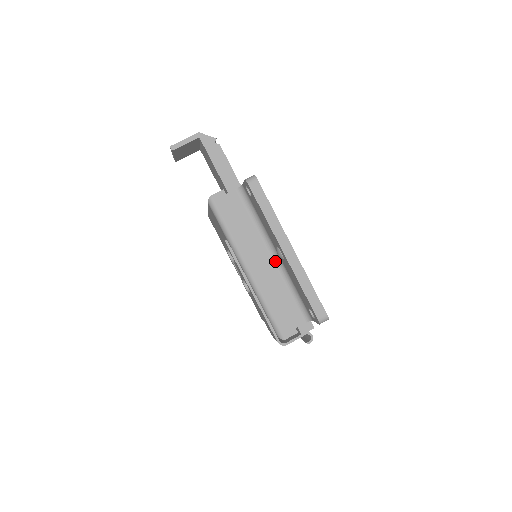
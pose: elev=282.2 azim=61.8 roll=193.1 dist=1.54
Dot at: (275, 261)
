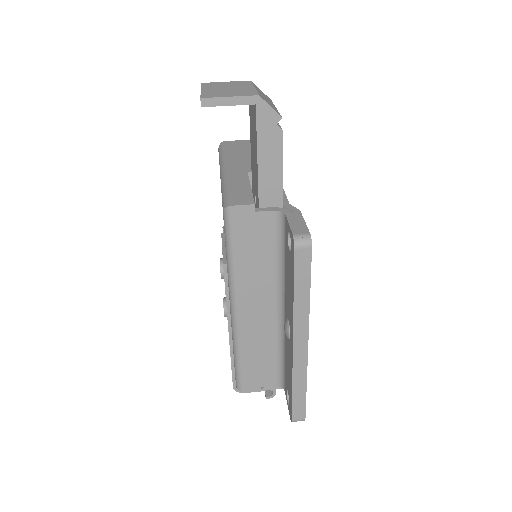
Dot at: (276, 316)
